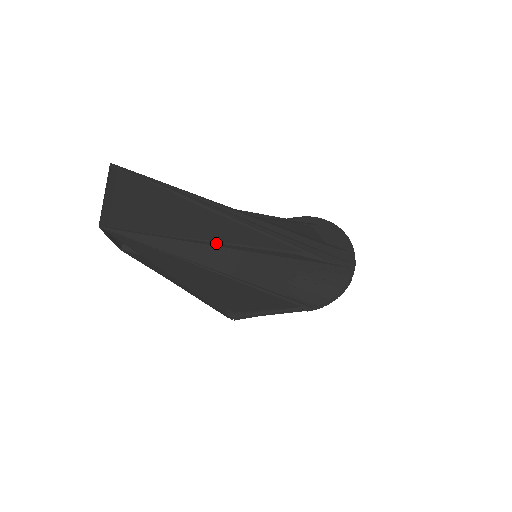
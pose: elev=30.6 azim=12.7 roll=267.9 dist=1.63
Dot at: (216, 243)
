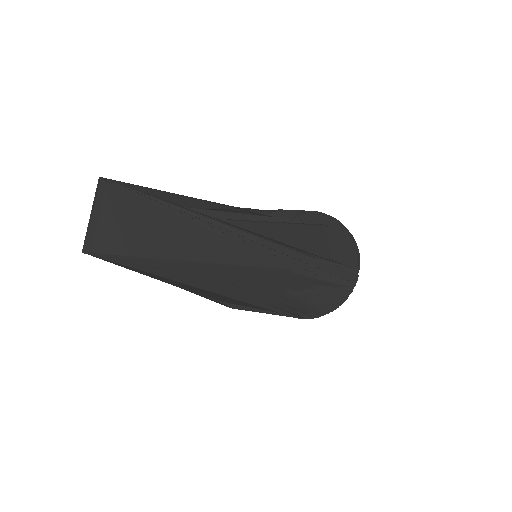
Dot at: (200, 263)
